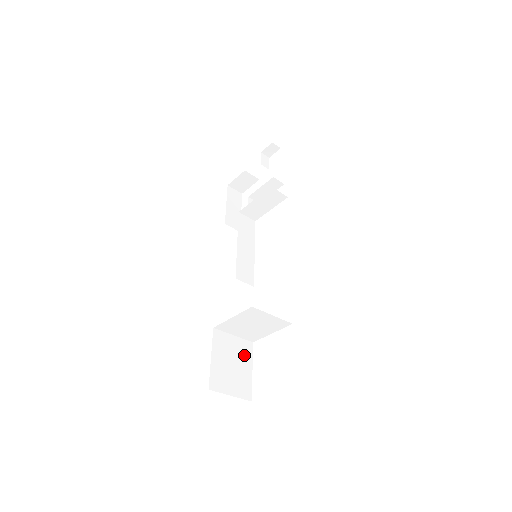
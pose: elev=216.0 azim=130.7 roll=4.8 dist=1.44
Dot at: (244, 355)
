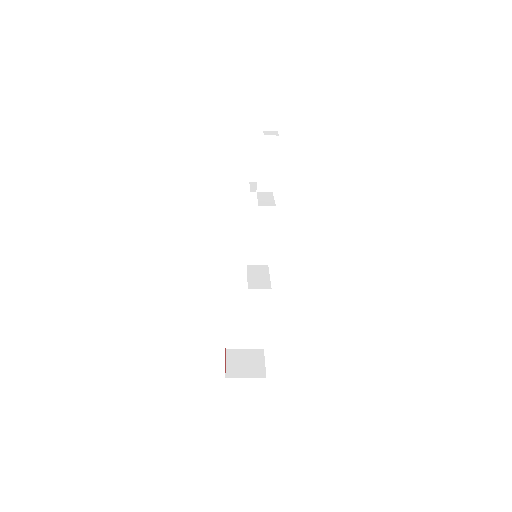
Dot at: (257, 322)
